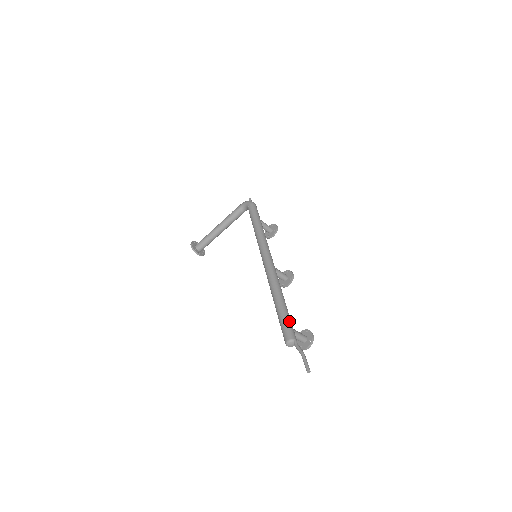
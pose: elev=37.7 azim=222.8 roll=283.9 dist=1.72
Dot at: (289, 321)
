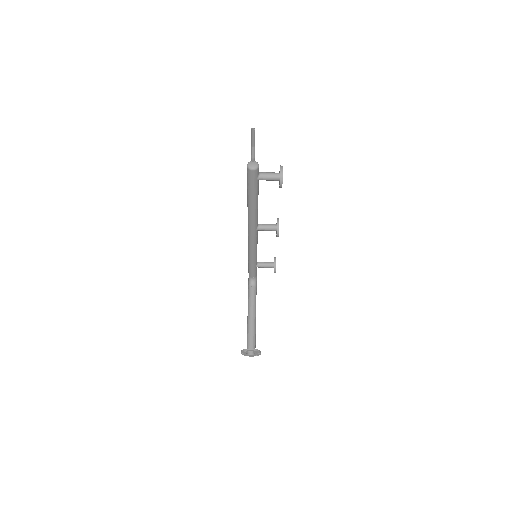
Dot at: occluded
